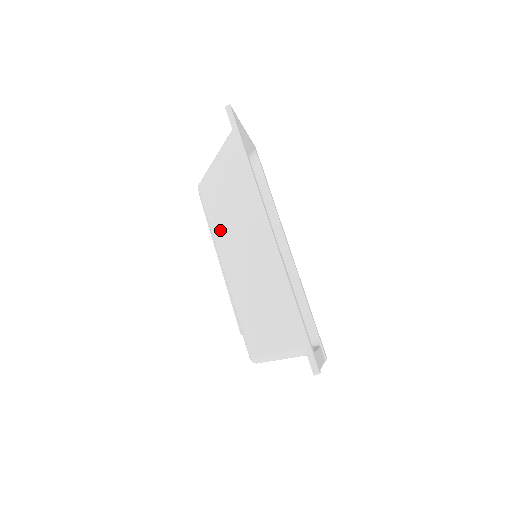
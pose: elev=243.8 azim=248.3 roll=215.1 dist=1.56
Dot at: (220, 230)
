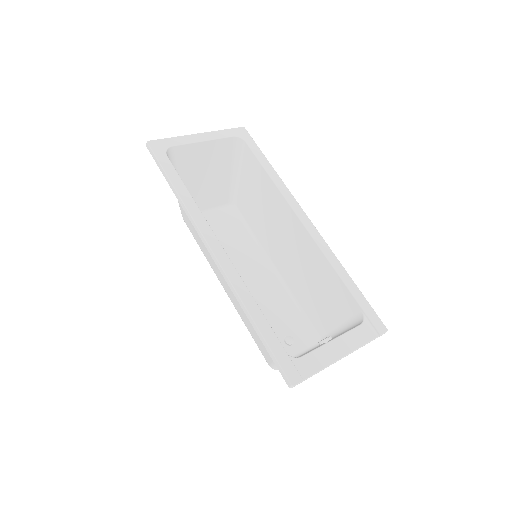
Dot at: (205, 253)
